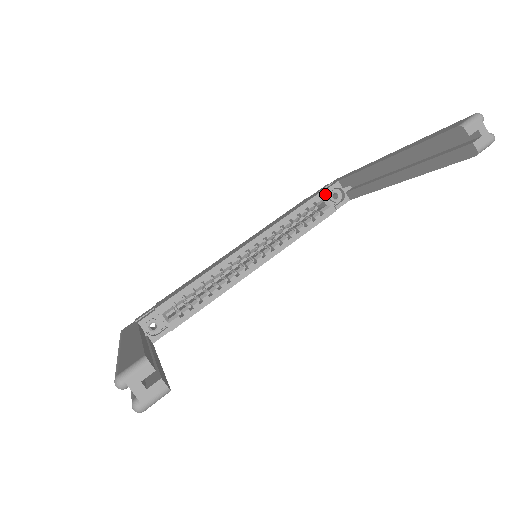
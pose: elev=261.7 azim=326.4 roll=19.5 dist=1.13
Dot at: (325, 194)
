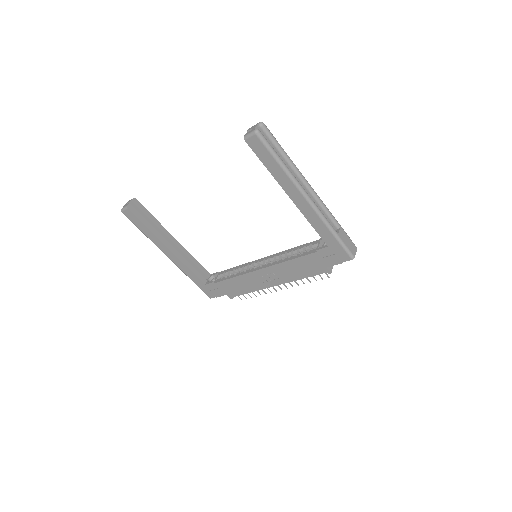
Dot at: (320, 241)
